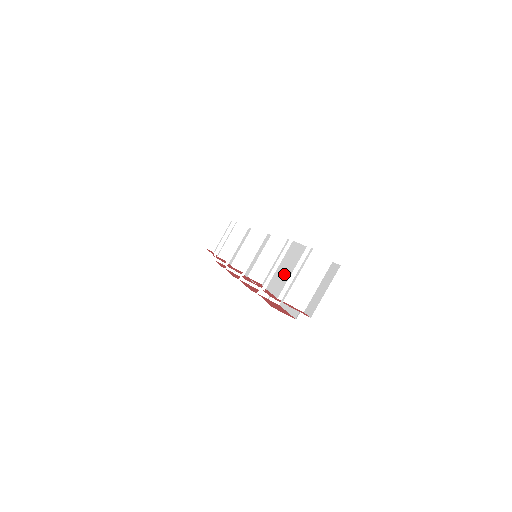
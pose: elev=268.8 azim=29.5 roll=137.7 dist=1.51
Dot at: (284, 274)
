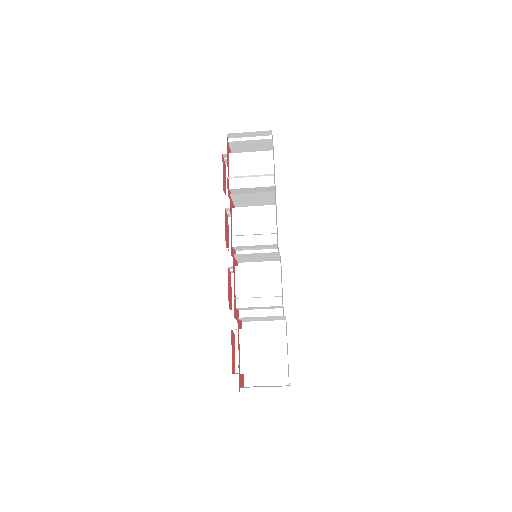
Dot at: (259, 361)
